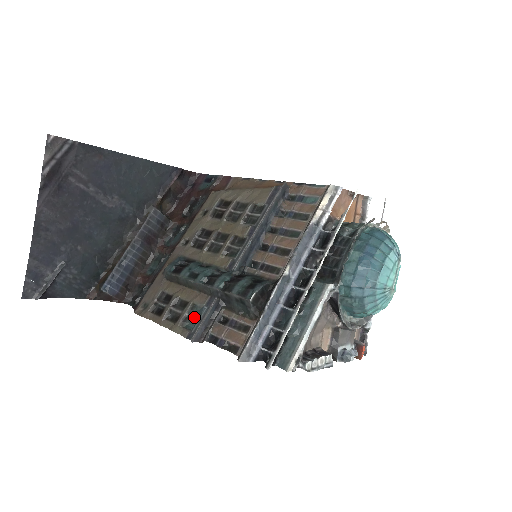
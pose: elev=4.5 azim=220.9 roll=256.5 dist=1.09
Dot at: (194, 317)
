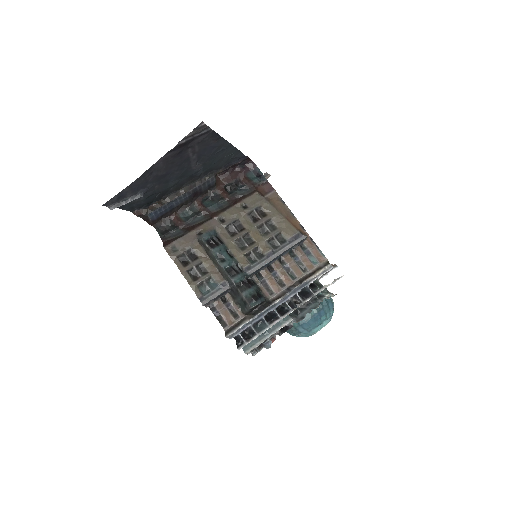
Dot at: (209, 287)
